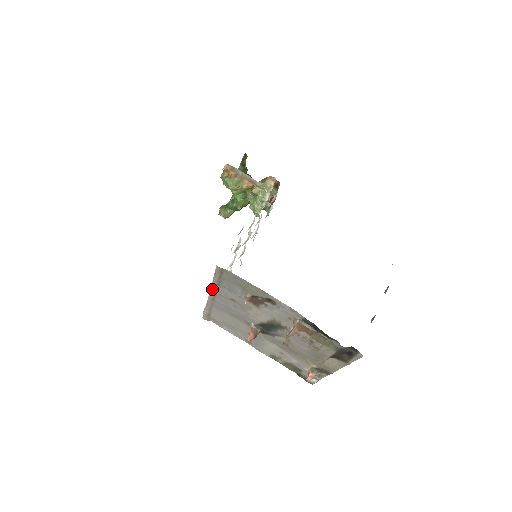
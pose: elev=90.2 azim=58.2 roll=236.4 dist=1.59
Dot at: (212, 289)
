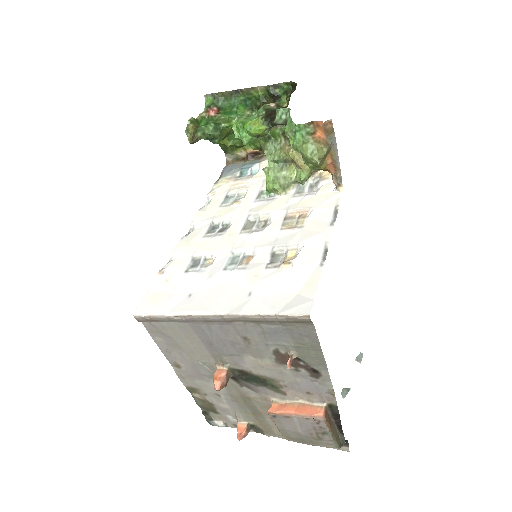
Dot at: (235, 317)
